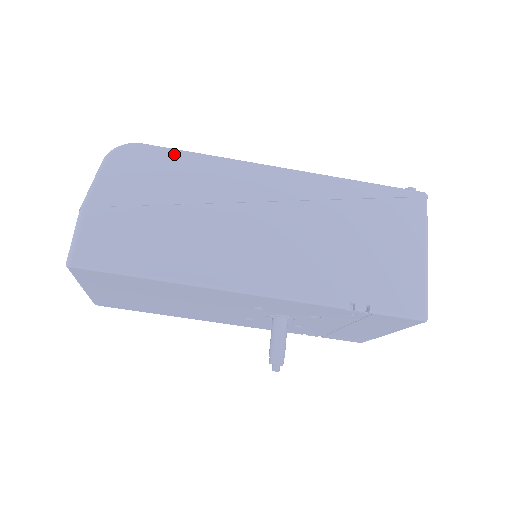
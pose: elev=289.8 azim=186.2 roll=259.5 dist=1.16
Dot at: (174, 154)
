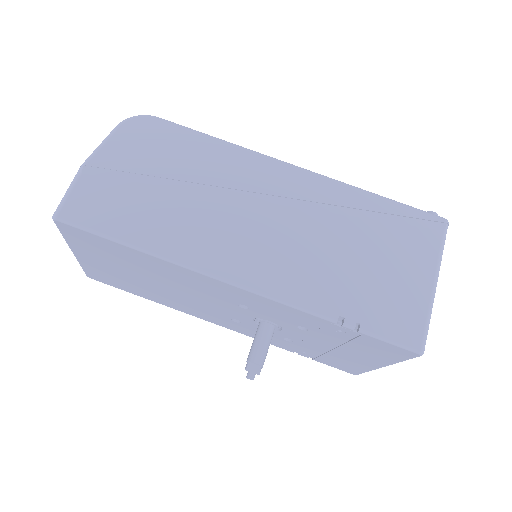
Dot at: (188, 133)
